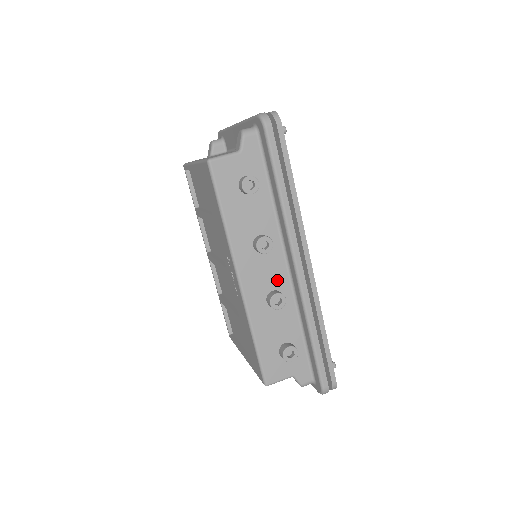
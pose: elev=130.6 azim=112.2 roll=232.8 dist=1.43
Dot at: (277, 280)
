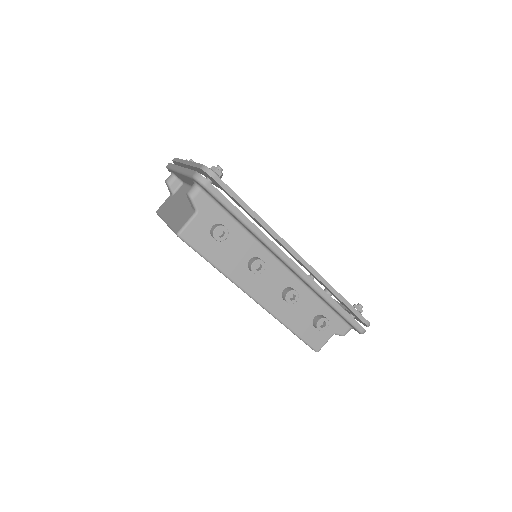
Dot at: (282, 281)
